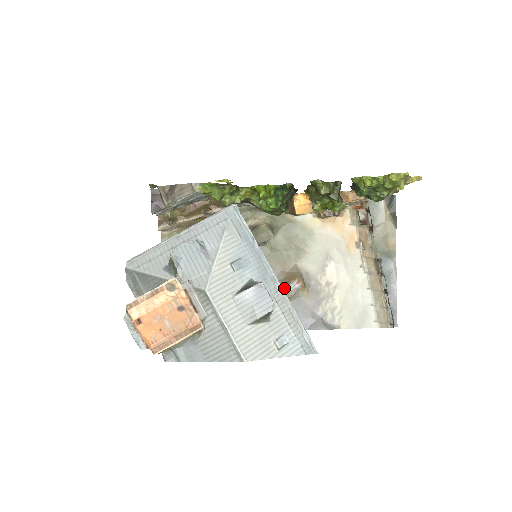
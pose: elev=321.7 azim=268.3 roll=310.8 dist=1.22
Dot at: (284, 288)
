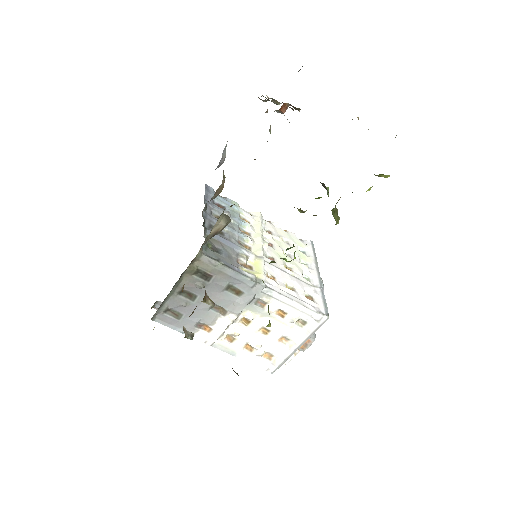
Dot at: occluded
